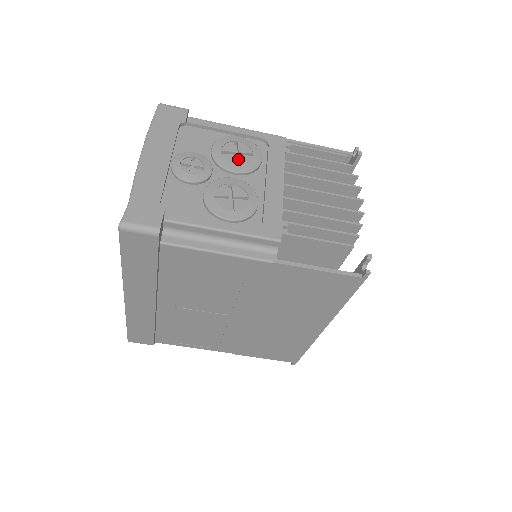
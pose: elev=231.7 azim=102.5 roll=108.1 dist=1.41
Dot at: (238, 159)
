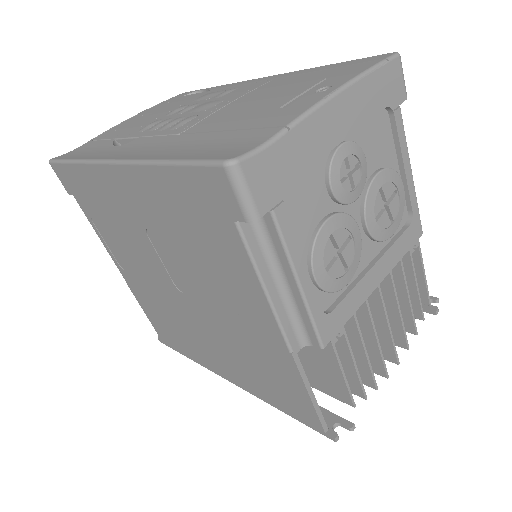
Dot at: (380, 210)
